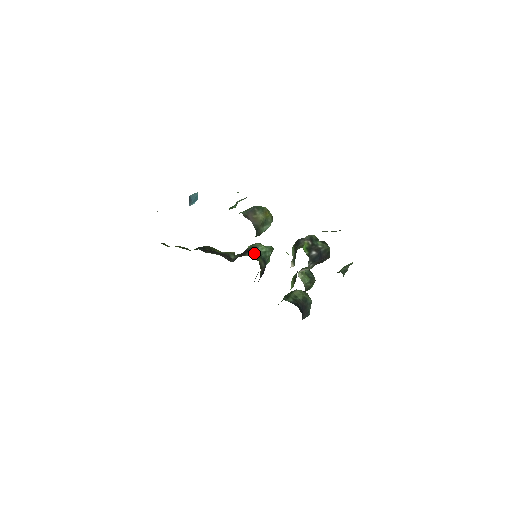
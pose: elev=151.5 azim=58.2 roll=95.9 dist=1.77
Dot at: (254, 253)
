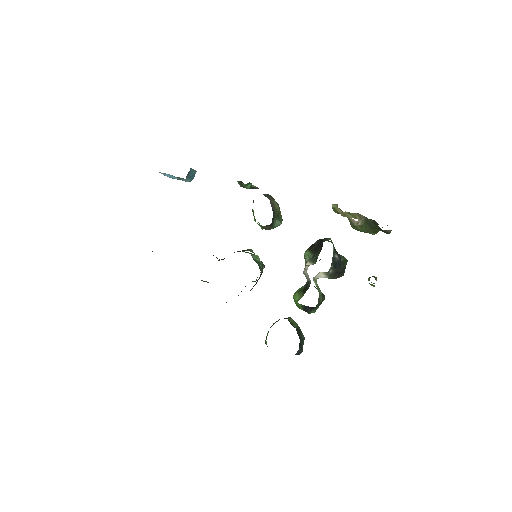
Dot at: occluded
